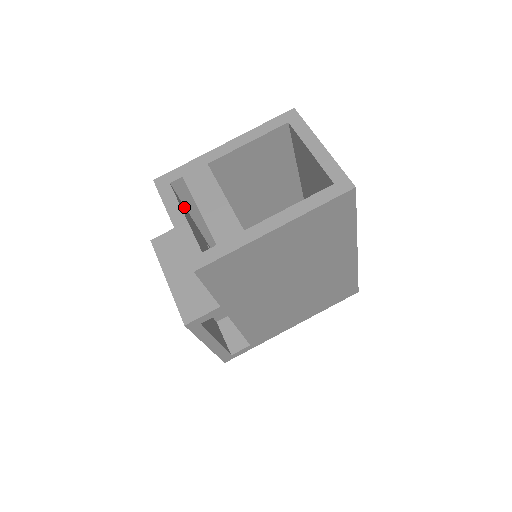
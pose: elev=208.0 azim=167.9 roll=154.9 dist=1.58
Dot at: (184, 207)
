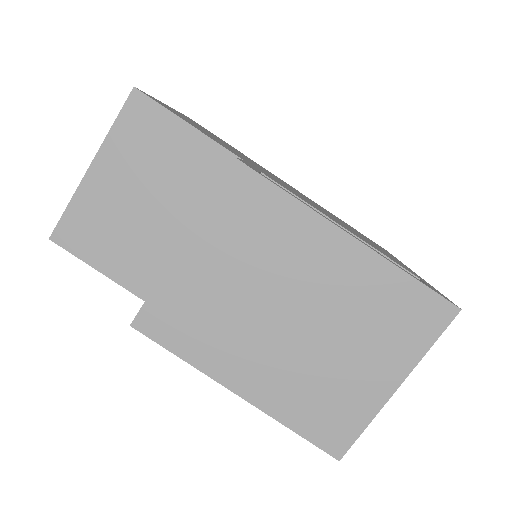
Dot at: occluded
